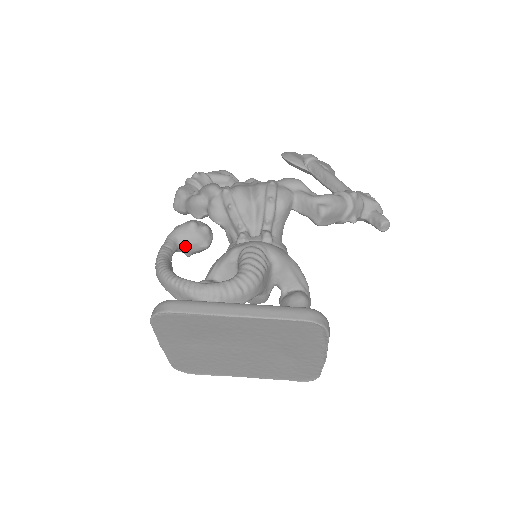
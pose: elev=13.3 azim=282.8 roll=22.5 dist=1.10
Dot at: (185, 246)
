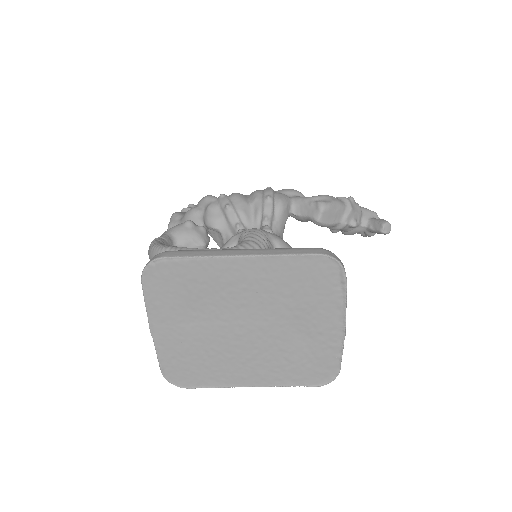
Dot at: (180, 243)
